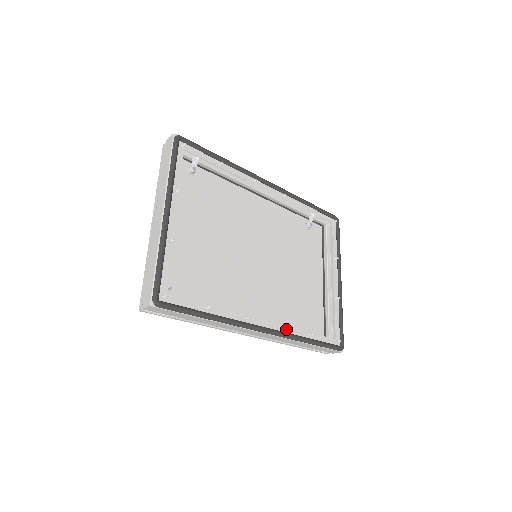
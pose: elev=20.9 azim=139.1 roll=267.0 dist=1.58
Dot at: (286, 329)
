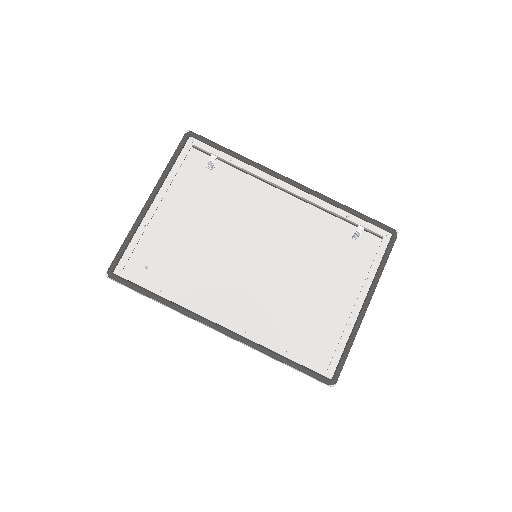
Dot at: (253, 337)
